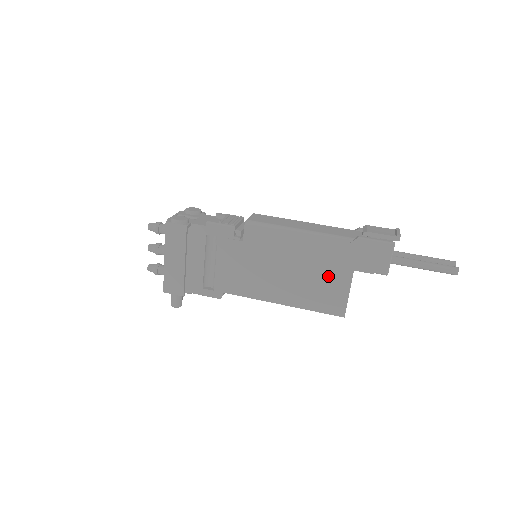
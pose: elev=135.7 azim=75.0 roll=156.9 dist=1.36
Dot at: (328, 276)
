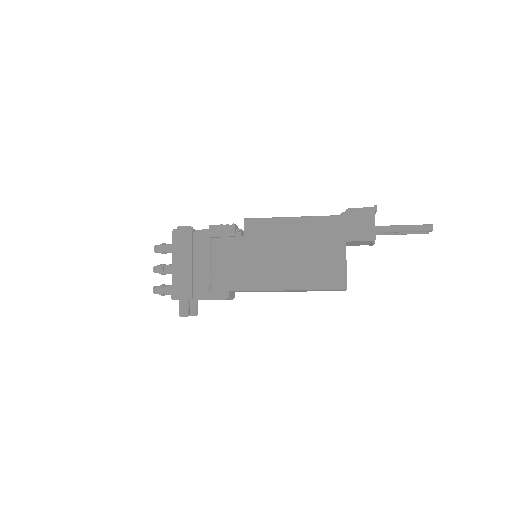
Dot at: (324, 252)
